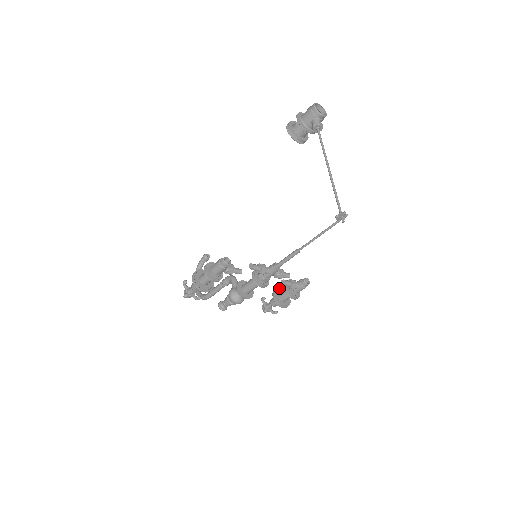
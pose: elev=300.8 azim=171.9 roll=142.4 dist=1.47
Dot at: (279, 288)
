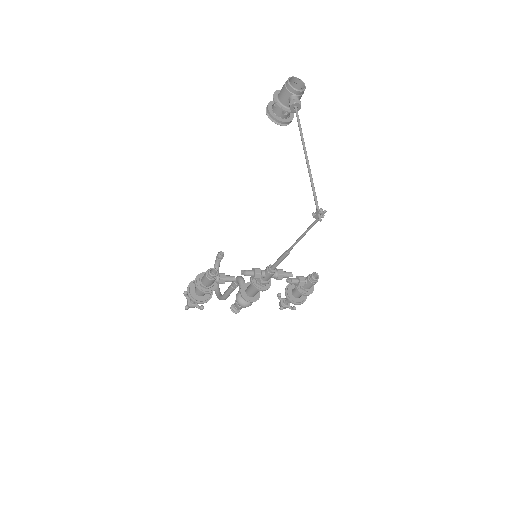
Dot at: occluded
